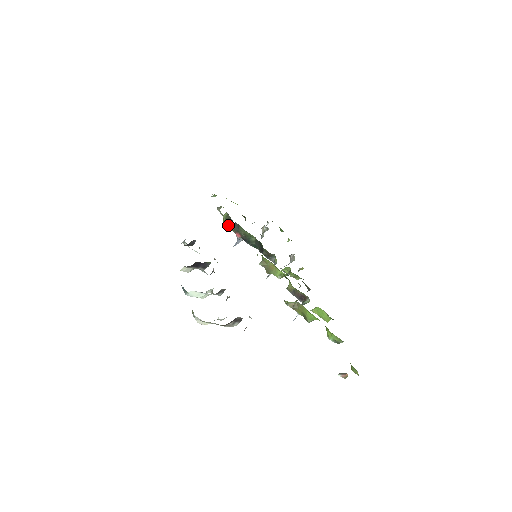
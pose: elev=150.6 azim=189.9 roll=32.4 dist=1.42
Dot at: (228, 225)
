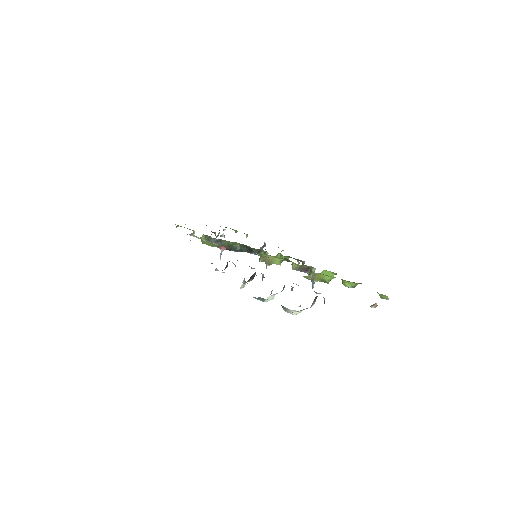
Dot at: (211, 244)
